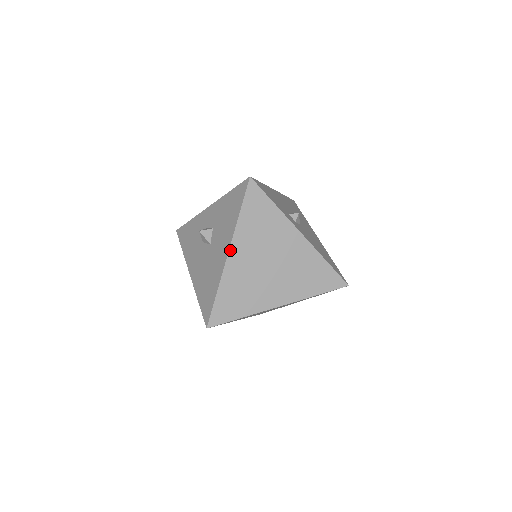
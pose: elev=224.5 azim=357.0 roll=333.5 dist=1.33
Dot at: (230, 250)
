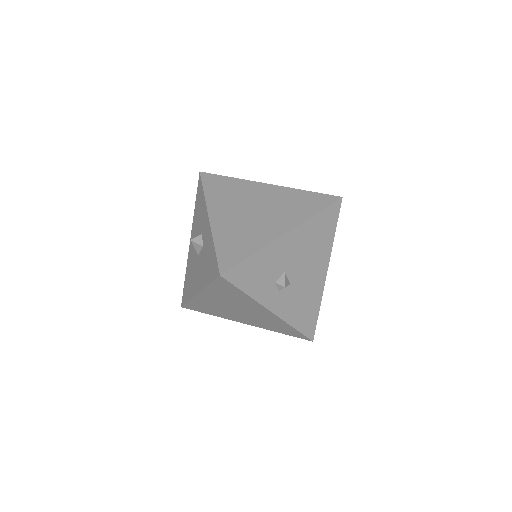
Dot at: (199, 293)
